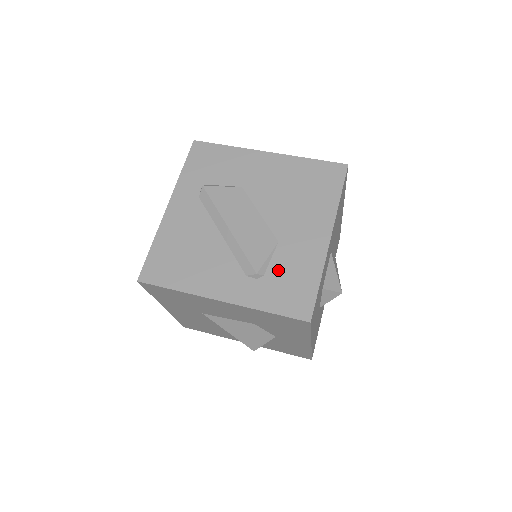
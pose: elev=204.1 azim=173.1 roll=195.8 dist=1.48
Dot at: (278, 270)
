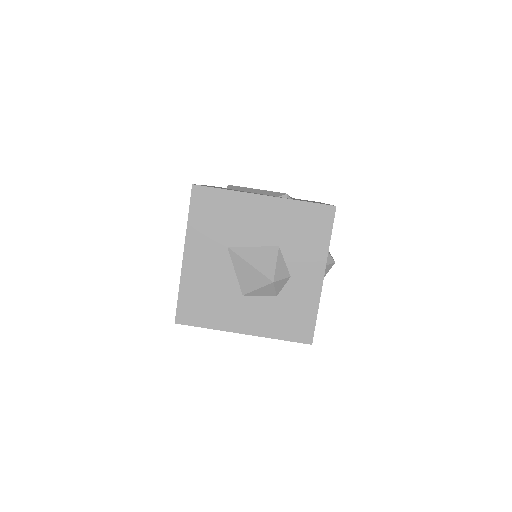
Dot at: occluded
